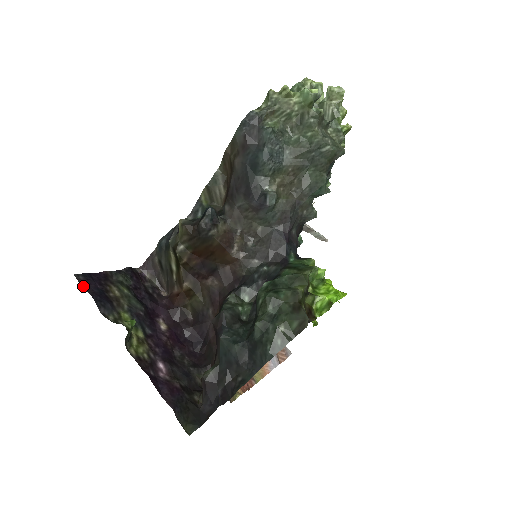
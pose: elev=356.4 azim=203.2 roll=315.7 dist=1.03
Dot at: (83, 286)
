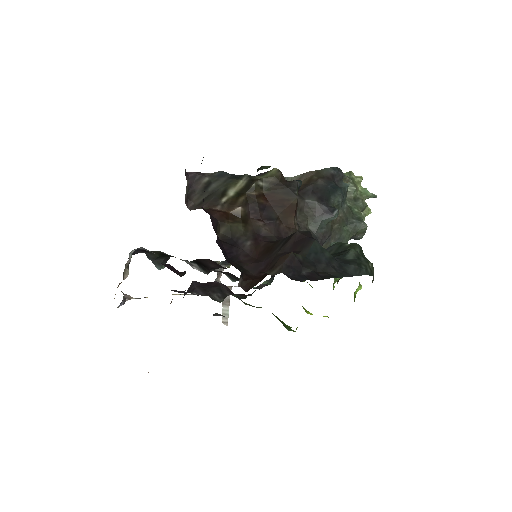
Dot at: occluded
